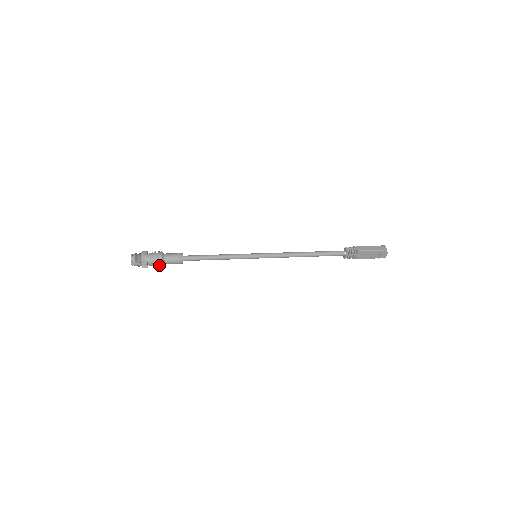
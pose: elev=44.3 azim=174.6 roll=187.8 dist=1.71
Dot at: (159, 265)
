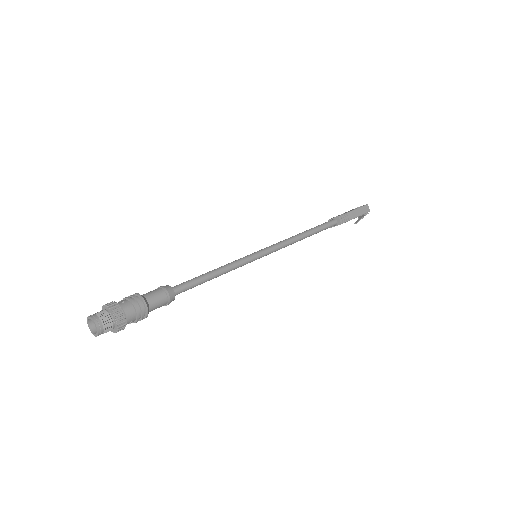
Dot at: (140, 320)
